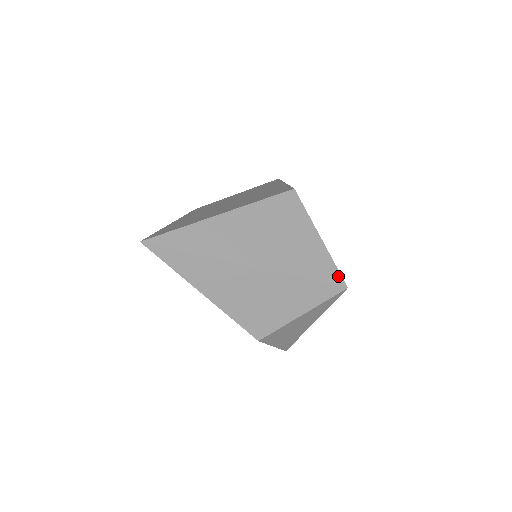
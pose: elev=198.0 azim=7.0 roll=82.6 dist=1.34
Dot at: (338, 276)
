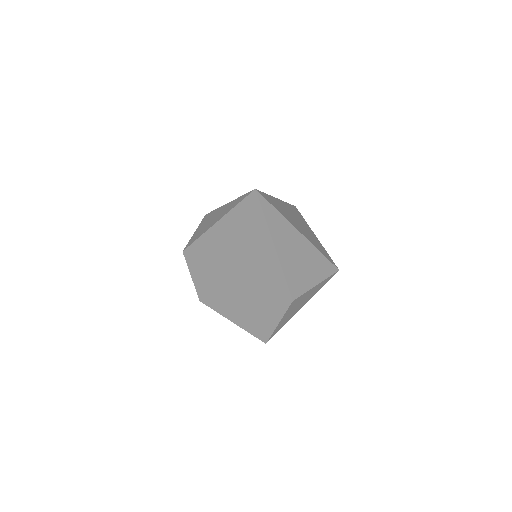
Dot at: (333, 262)
